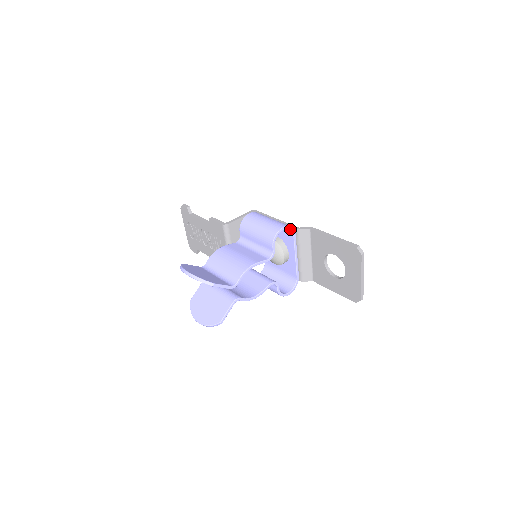
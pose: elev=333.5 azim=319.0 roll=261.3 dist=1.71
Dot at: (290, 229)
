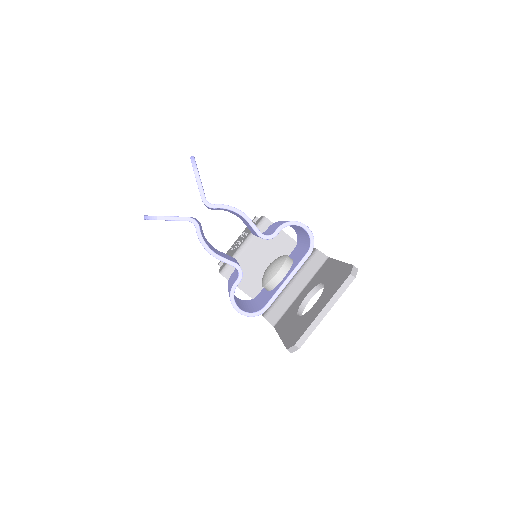
Dot at: (311, 240)
